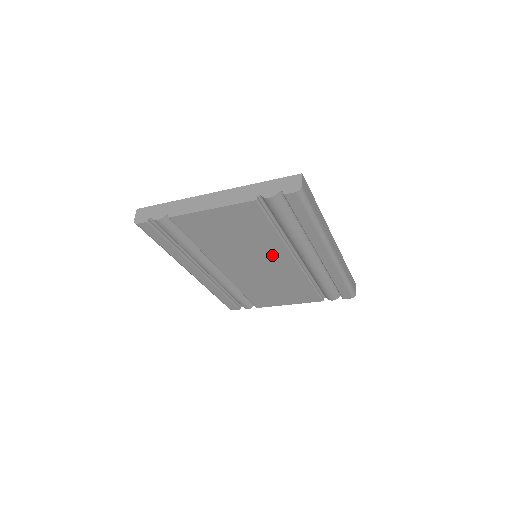
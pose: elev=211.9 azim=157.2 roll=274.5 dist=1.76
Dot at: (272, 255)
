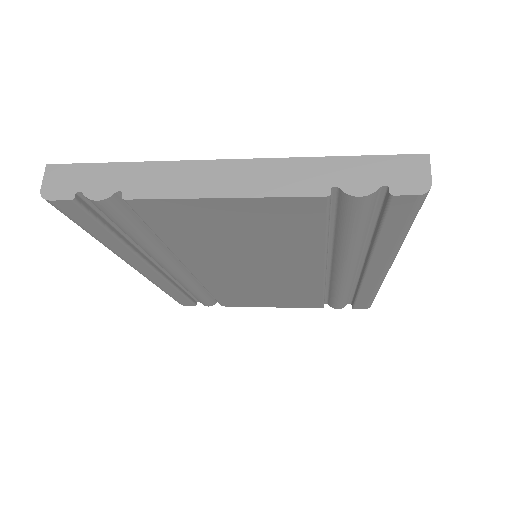
Dot at: (291, 264)
